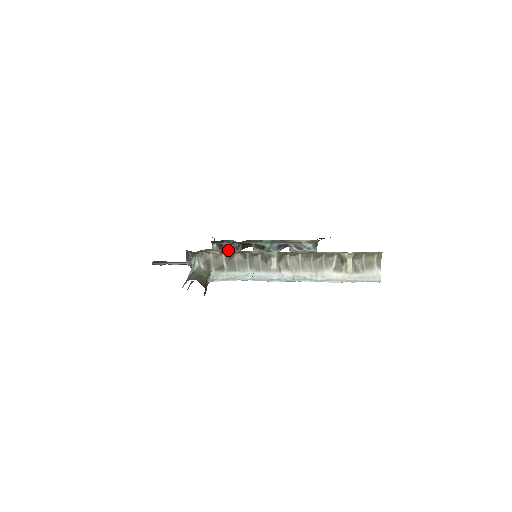
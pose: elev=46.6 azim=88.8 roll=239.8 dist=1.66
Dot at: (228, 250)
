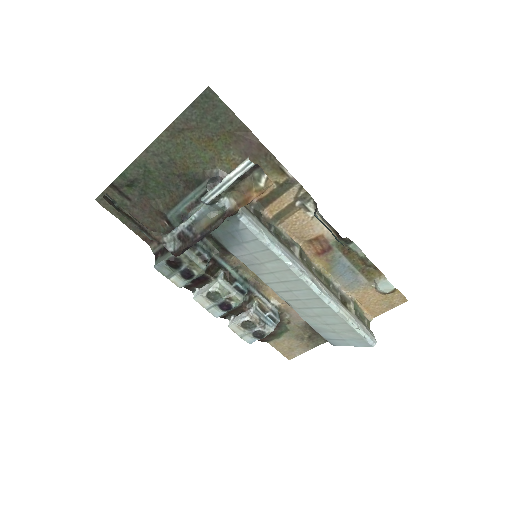
Dot at: (261, 205)
